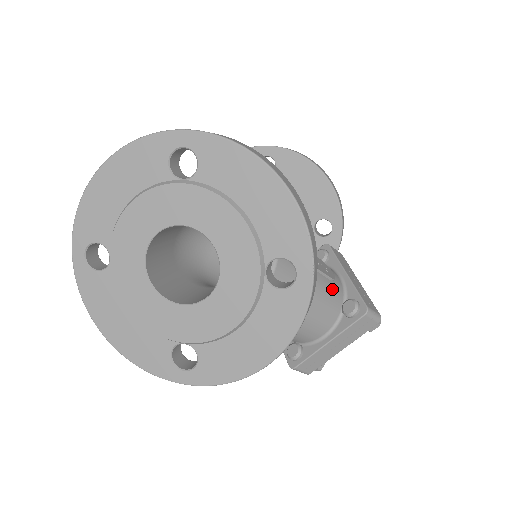
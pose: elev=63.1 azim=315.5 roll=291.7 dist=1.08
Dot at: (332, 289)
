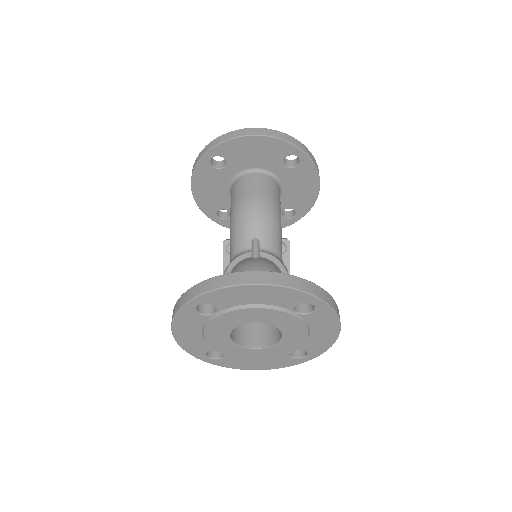
Dot at: occluded
